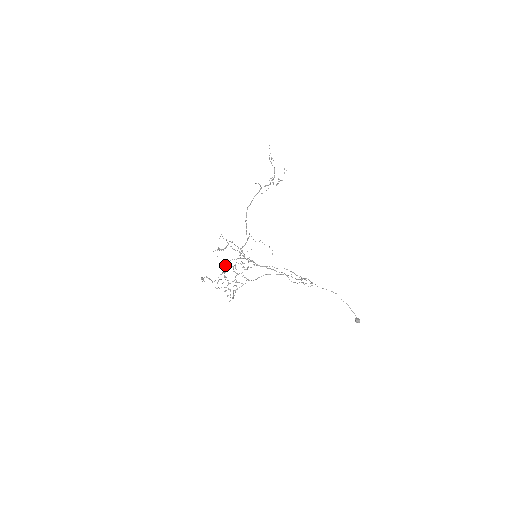
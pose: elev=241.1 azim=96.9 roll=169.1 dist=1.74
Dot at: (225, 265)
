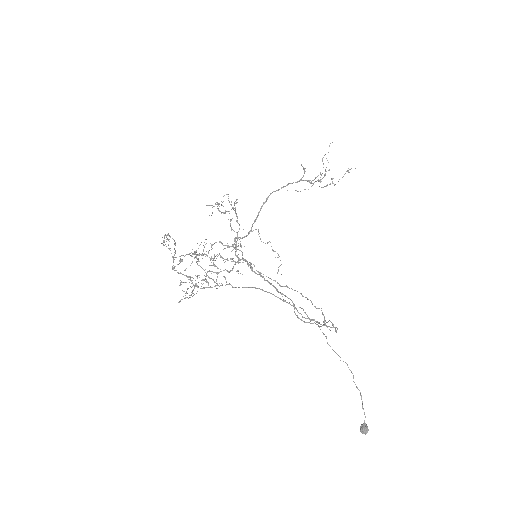
Dot at: occluded
